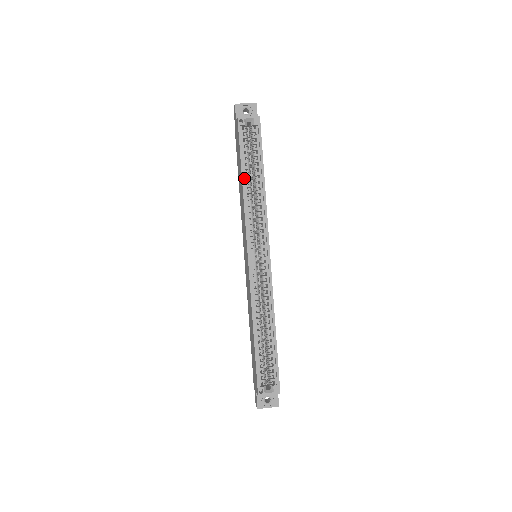
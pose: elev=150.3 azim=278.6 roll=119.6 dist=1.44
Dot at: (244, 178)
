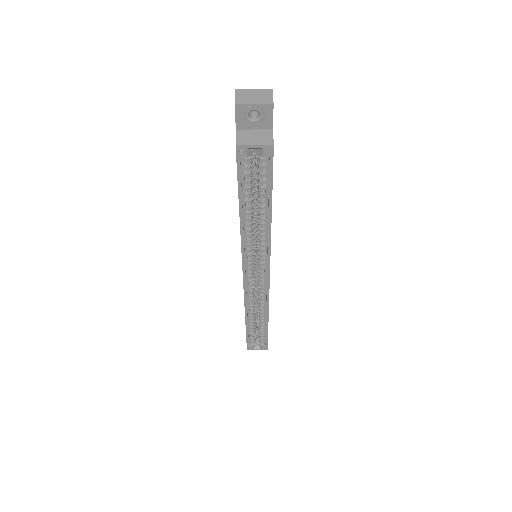
Dot at: (243, 212)
